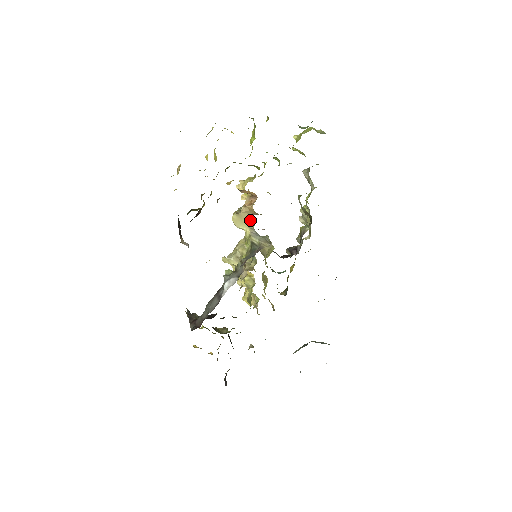
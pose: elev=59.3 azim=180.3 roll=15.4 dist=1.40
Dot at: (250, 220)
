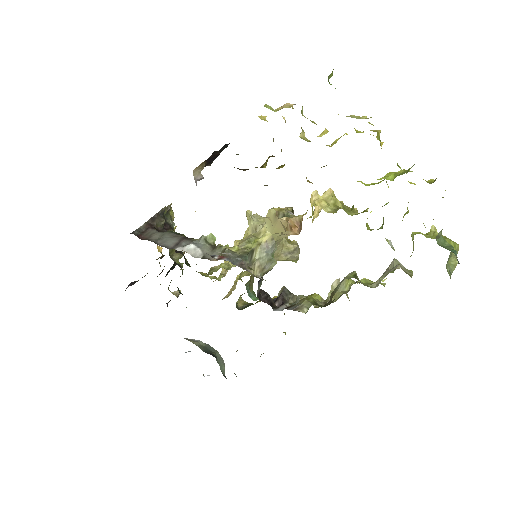
Dot at: occluded
